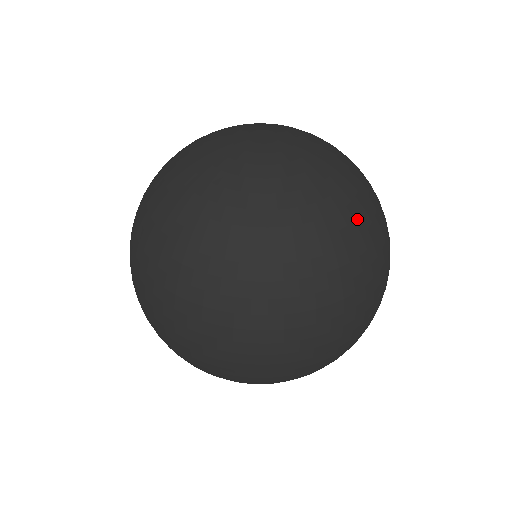
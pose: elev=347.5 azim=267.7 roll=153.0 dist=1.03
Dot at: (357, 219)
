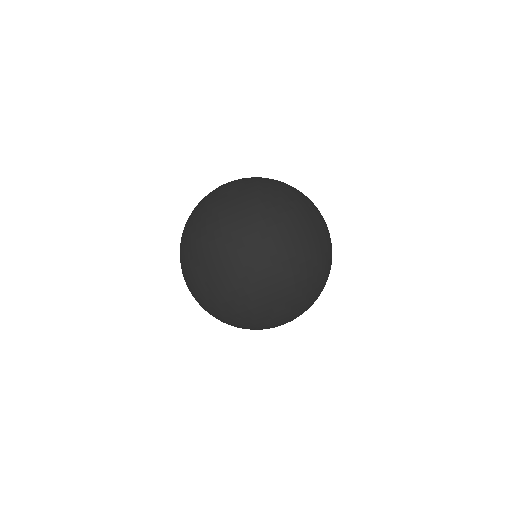
Dot at: (238, 198)
